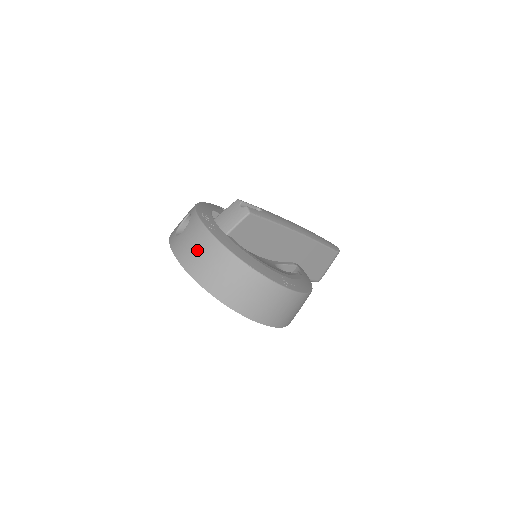
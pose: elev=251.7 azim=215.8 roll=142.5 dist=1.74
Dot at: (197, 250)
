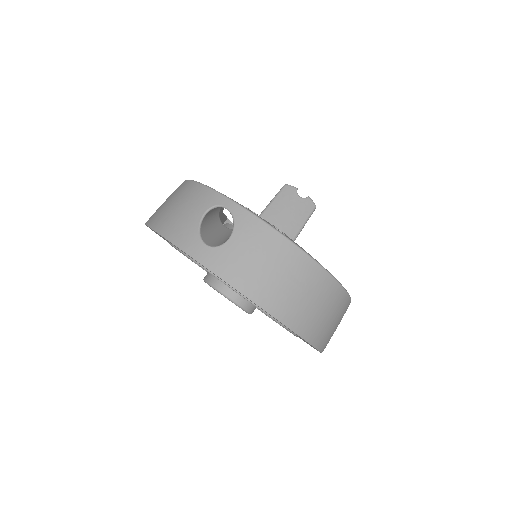
Dot at: (277, 272)
